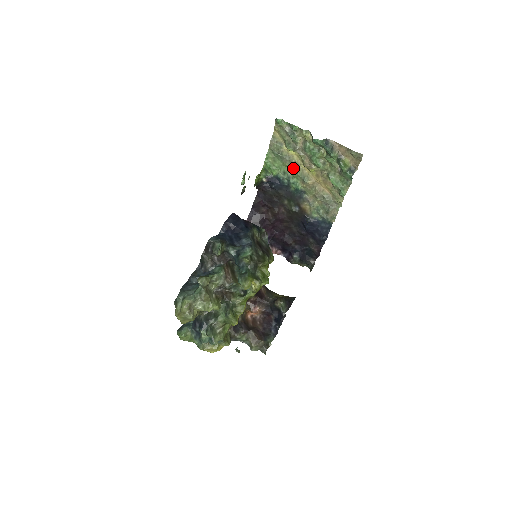
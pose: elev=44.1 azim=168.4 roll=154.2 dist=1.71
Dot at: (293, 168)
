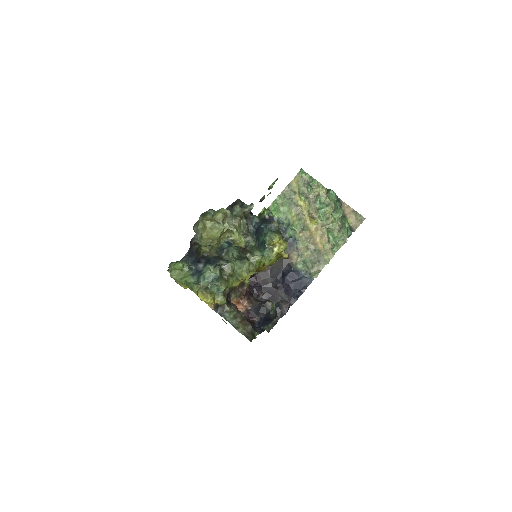
Dot at: (297, 215)
